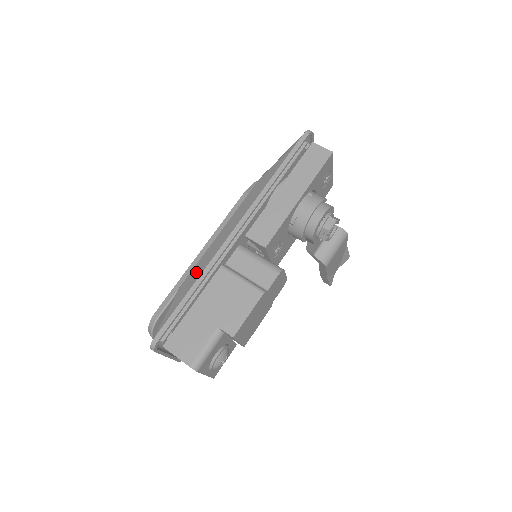
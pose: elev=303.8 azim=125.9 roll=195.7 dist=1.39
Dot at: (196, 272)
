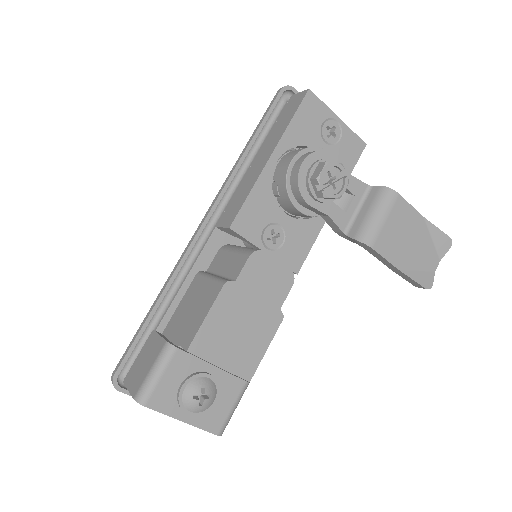
Dot at: occluded
